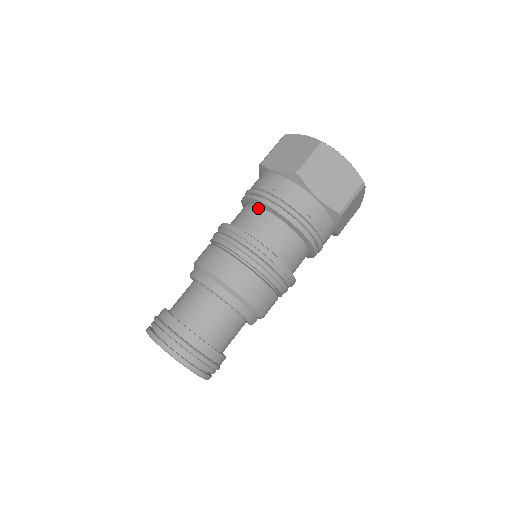
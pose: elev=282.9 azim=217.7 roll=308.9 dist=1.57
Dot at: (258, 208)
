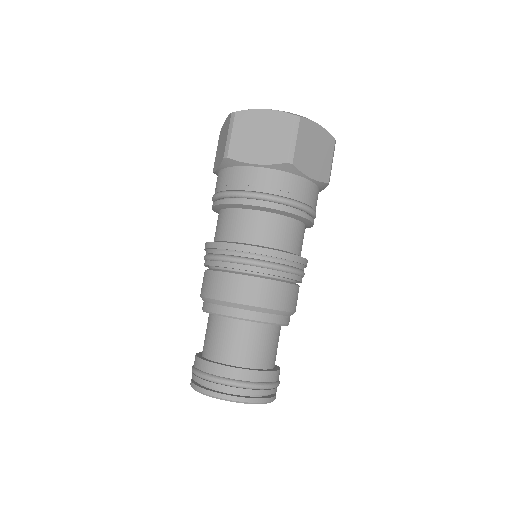
Dot at: (220, 212)
